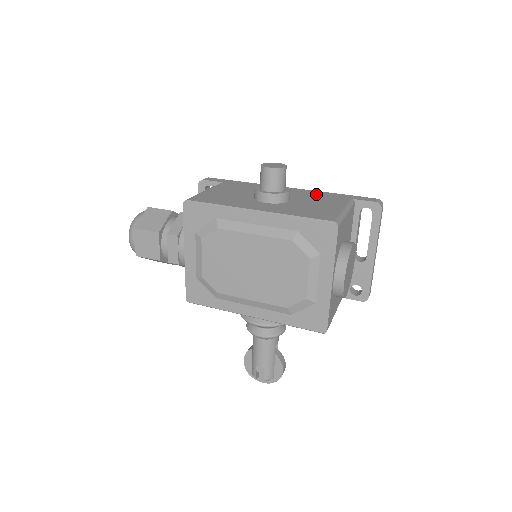
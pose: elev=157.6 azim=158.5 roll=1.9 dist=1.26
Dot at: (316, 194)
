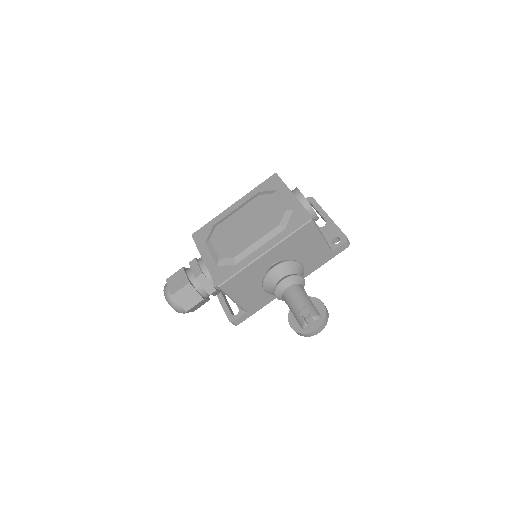
Dot at: occluded
